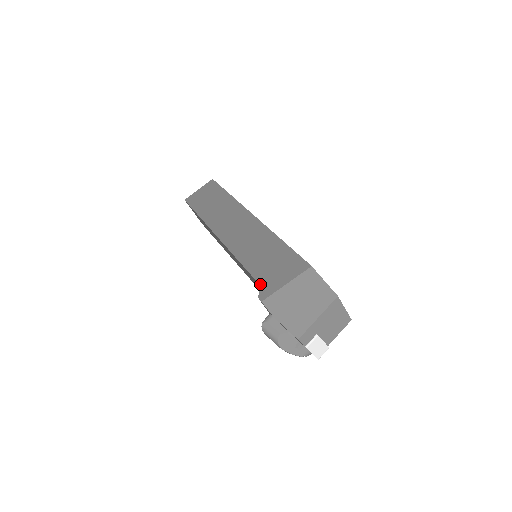
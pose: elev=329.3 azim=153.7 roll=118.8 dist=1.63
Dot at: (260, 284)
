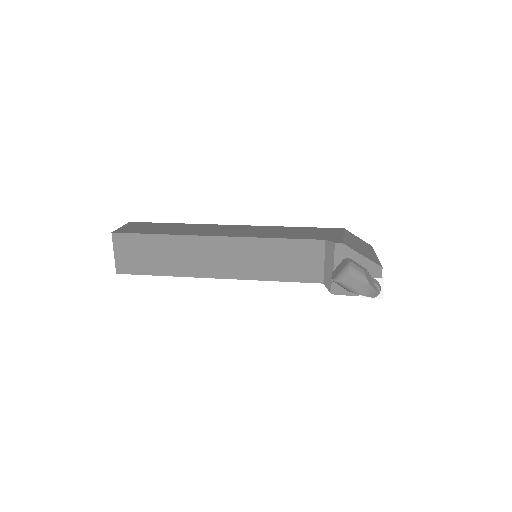
Dot at: (323, 239)
